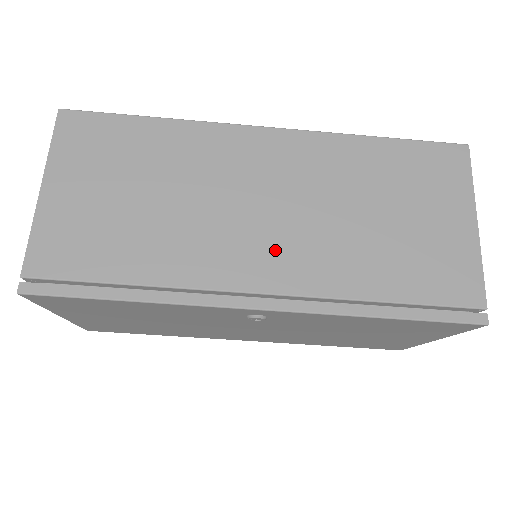
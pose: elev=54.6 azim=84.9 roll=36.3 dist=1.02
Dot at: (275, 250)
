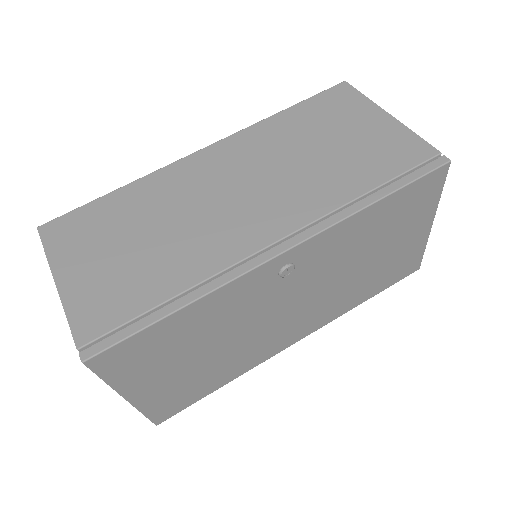
Dot at: (265, 211)
